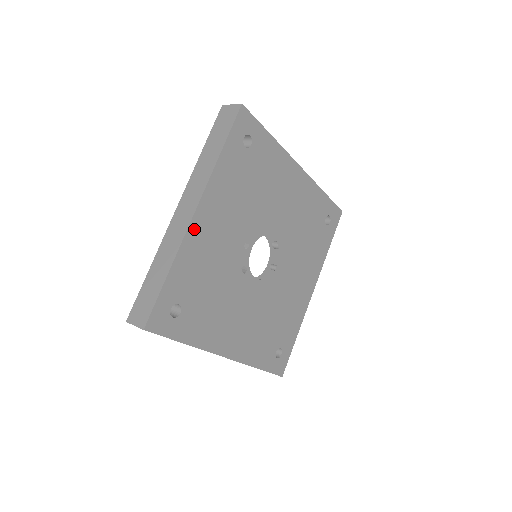
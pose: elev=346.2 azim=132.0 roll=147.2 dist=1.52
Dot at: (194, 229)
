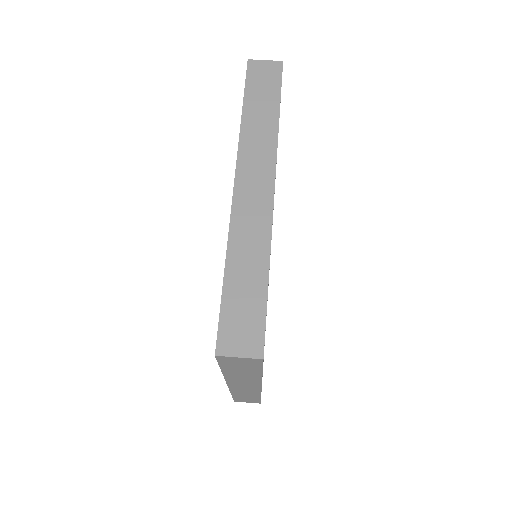
Dot at: occluded
